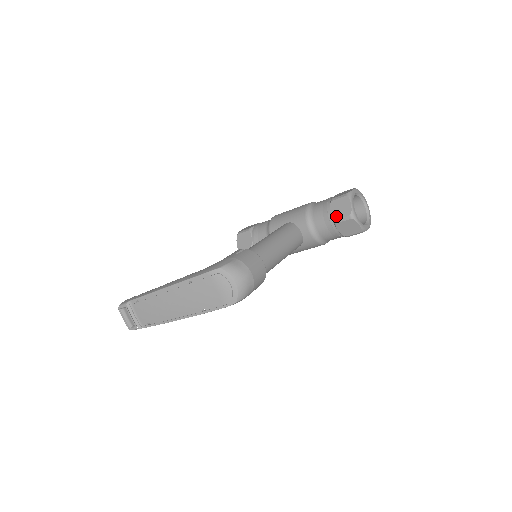
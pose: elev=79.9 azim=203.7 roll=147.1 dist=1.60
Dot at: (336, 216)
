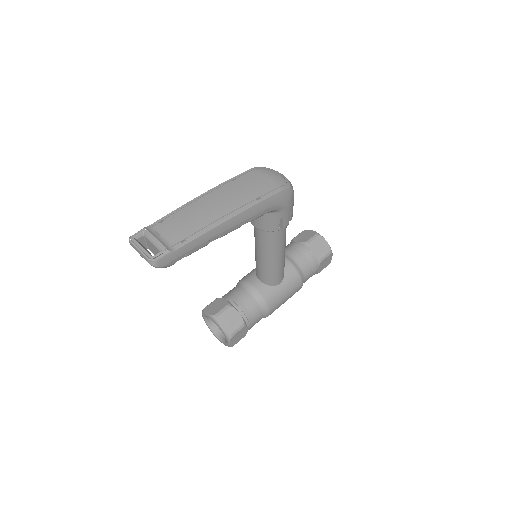
Dot at: (305, 240)
